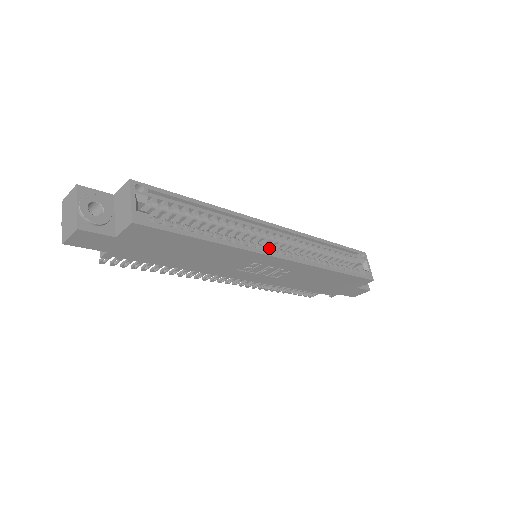
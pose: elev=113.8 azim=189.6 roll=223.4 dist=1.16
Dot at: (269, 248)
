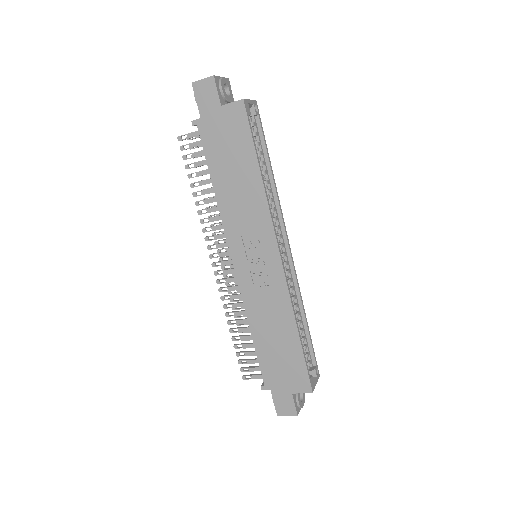
Dot at: occluded
